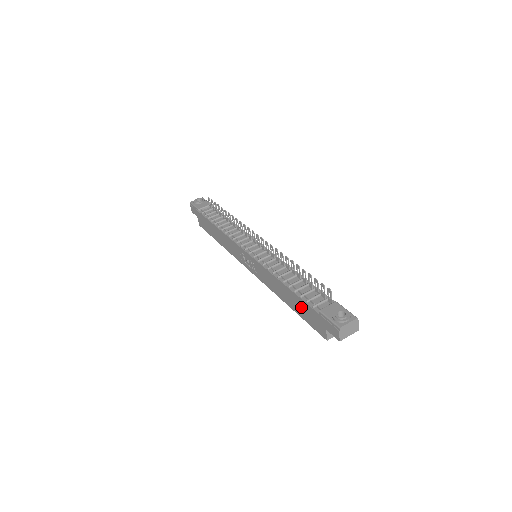
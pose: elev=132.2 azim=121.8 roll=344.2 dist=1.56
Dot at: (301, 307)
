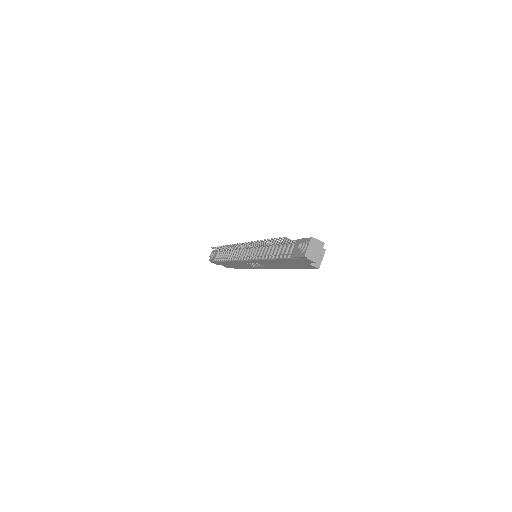
Dot at: (289, 264)
